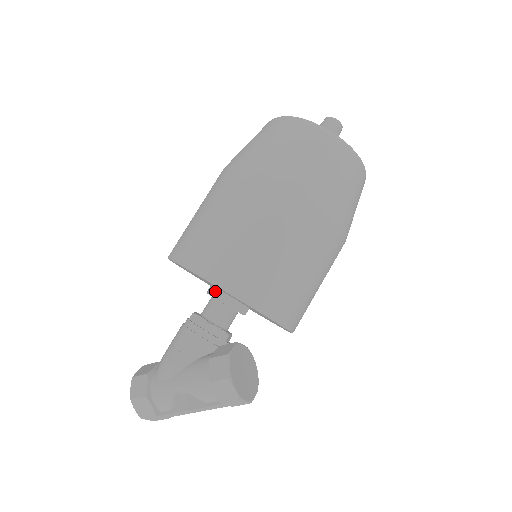
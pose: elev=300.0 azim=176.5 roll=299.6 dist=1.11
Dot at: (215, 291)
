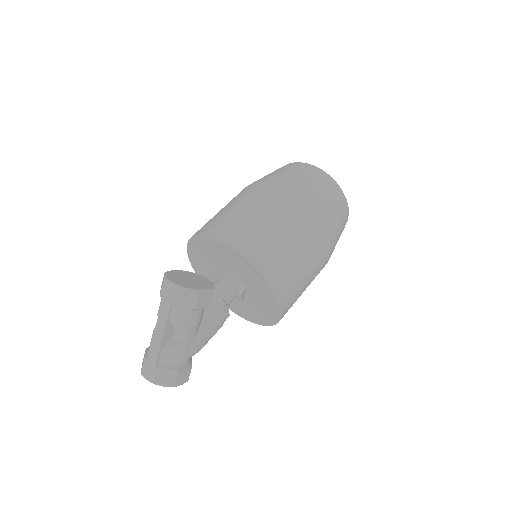
Dot at: occluded
